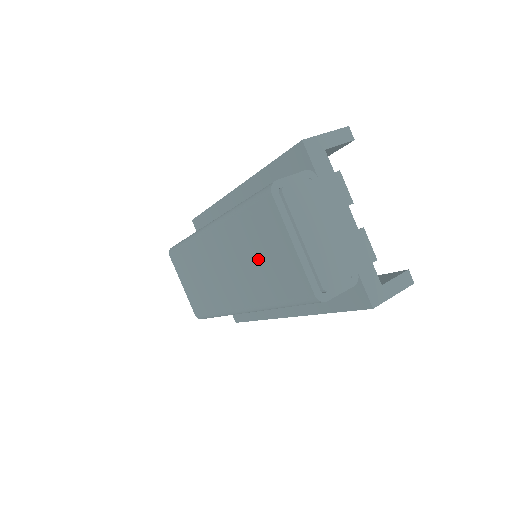
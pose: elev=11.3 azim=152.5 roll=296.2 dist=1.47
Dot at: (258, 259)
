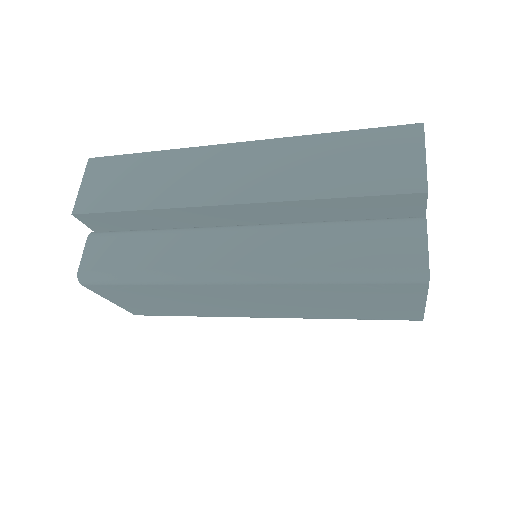
Dot at: (344, 304)
